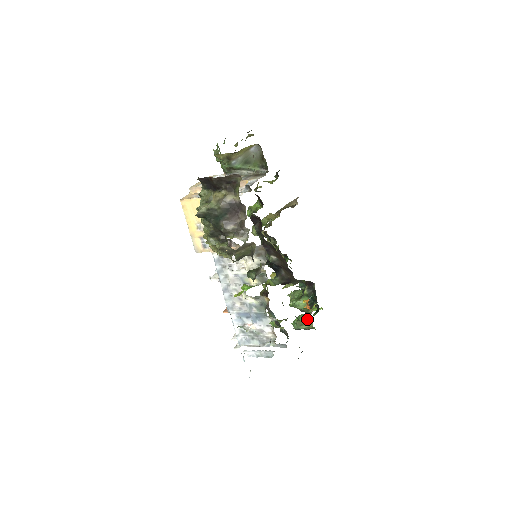
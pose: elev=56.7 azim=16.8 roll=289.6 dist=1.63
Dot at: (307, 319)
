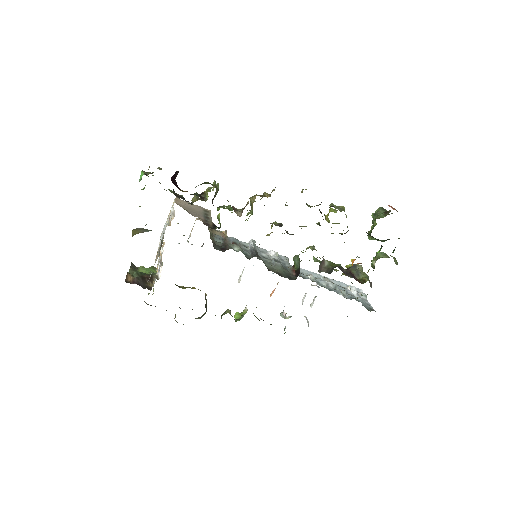
Dot at: (364, 278)
